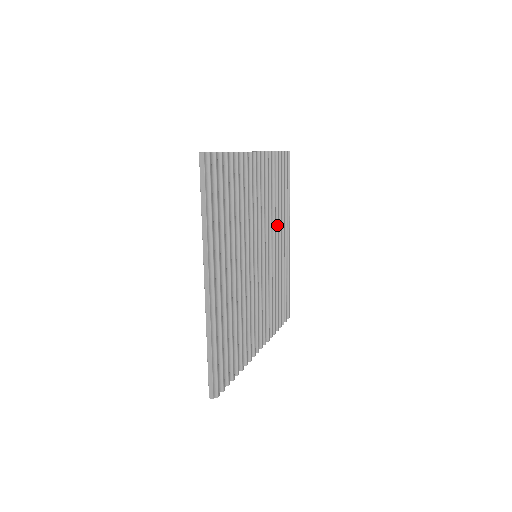
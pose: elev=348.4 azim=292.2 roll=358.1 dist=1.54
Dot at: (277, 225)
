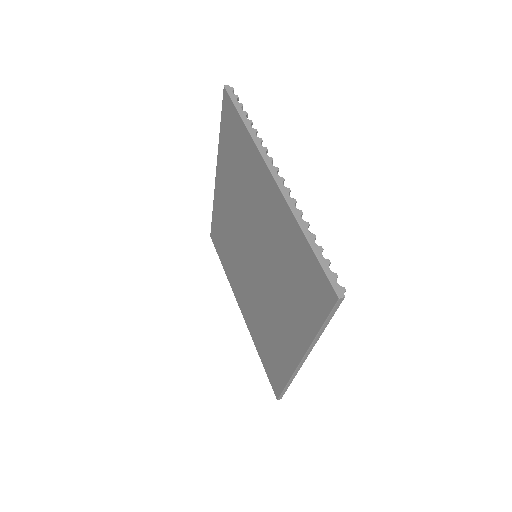
Dot at: occluded
